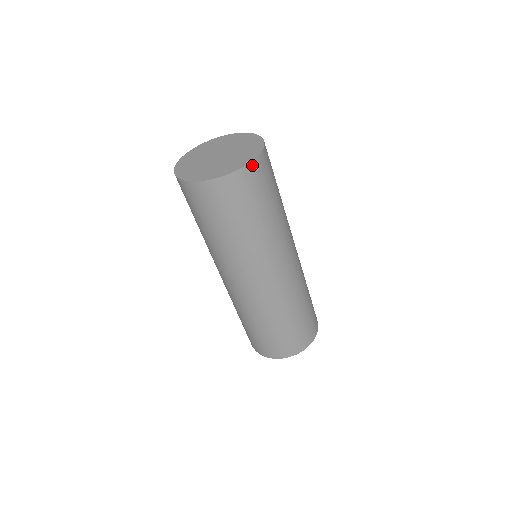
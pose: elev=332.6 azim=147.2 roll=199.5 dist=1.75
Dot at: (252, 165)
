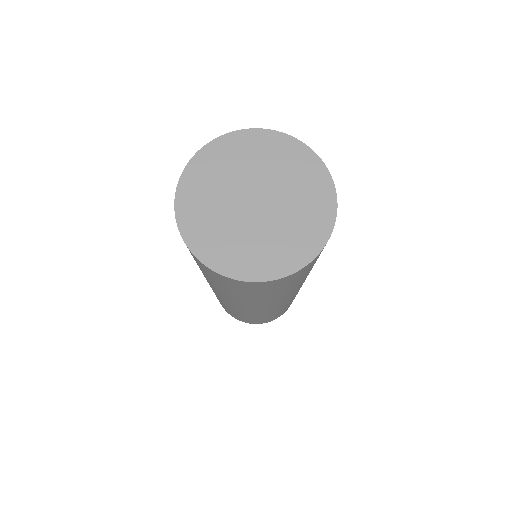
Dot at: (335, 199)
